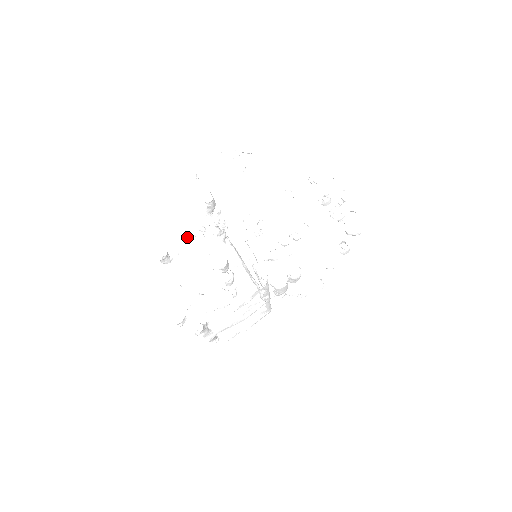
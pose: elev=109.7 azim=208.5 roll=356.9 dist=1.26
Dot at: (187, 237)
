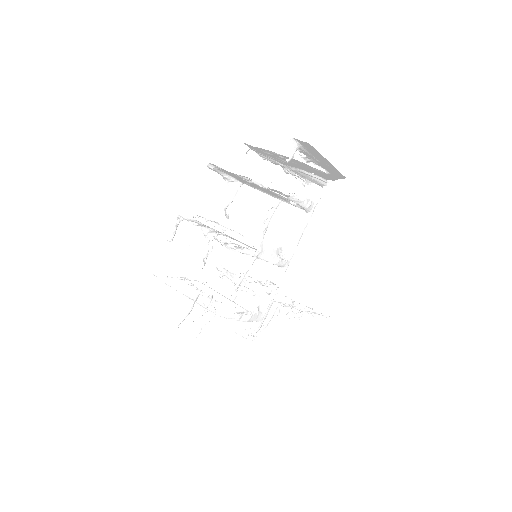
Dot at: (201, 217)
